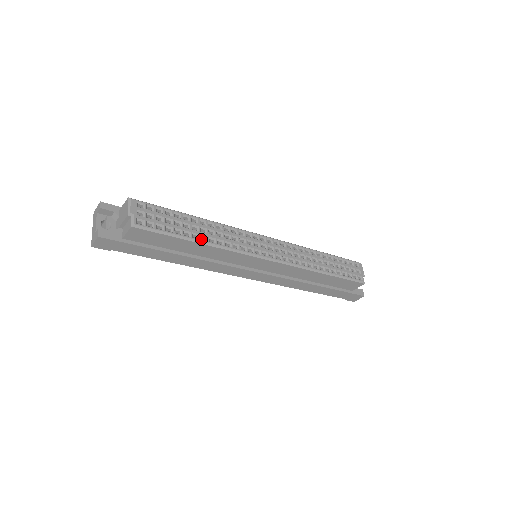
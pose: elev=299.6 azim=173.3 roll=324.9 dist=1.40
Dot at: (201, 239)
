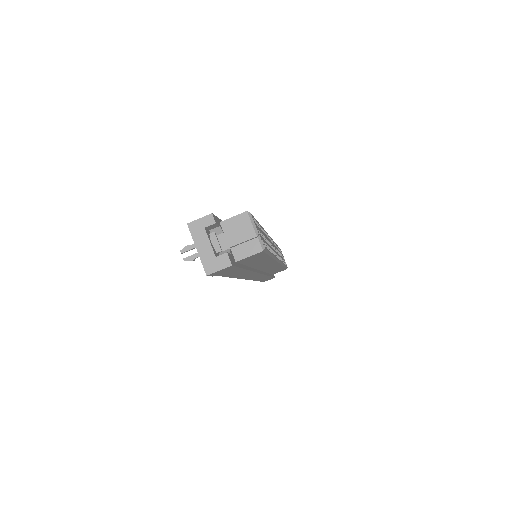
Dot at: occluded
